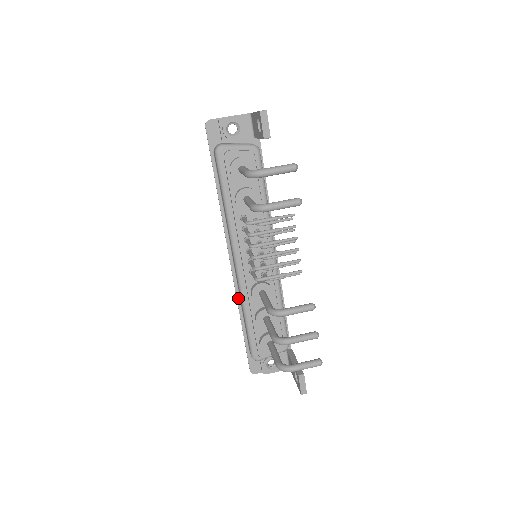
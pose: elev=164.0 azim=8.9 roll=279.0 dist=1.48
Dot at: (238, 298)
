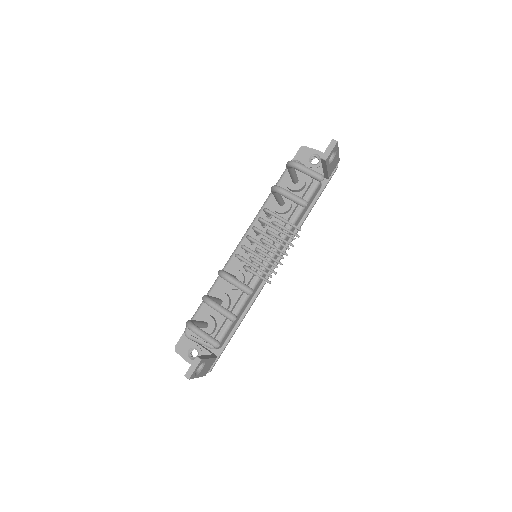
Dot at: occluded
